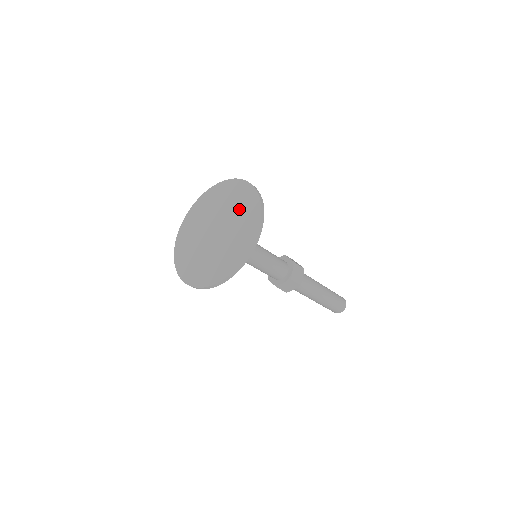
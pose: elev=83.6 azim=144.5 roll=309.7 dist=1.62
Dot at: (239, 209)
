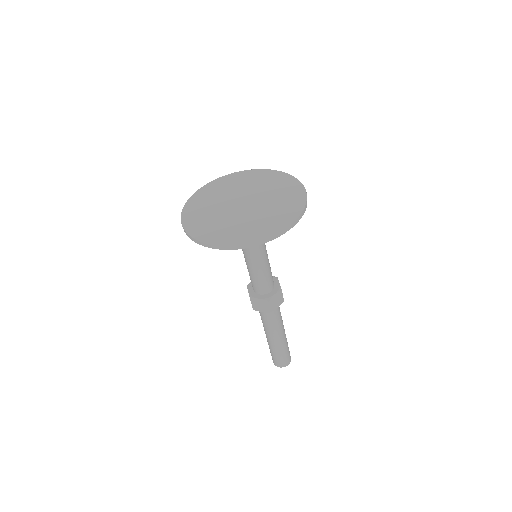
Dot at: (279, 201)
